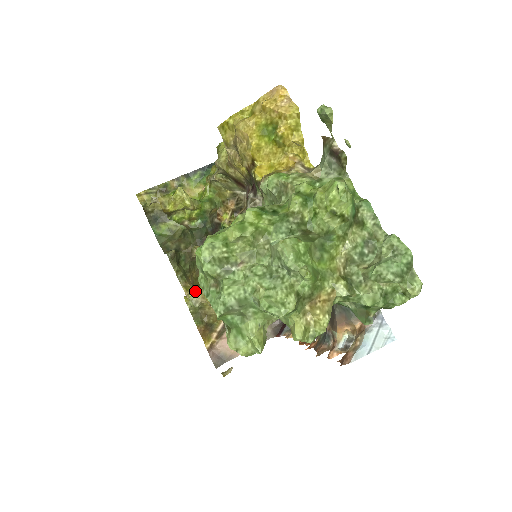
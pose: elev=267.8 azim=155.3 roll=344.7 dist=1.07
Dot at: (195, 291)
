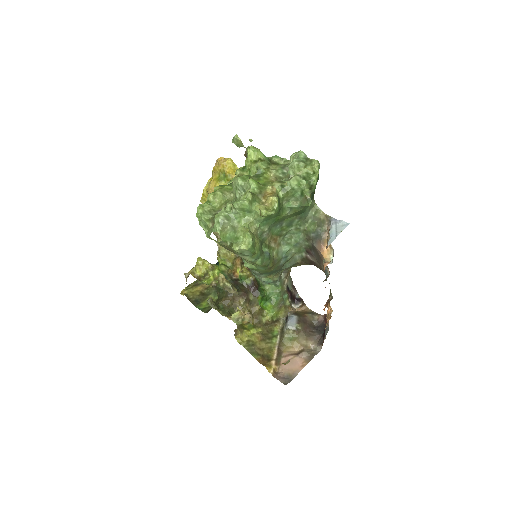
Dot at: occluded
